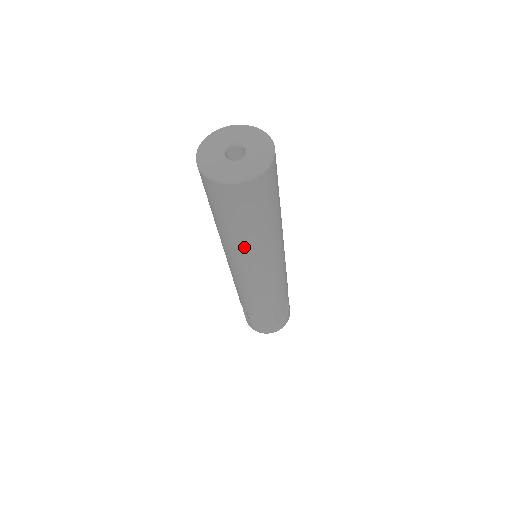
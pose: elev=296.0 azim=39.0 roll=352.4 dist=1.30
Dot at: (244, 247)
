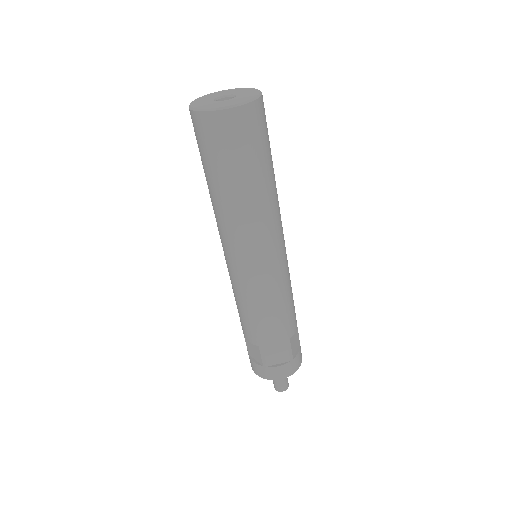
Dot at: (218, 209)
